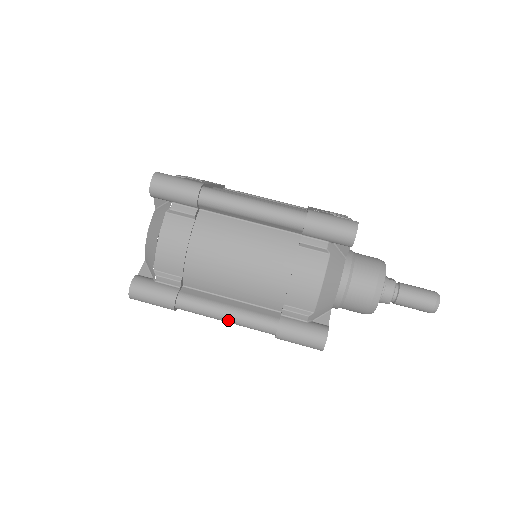
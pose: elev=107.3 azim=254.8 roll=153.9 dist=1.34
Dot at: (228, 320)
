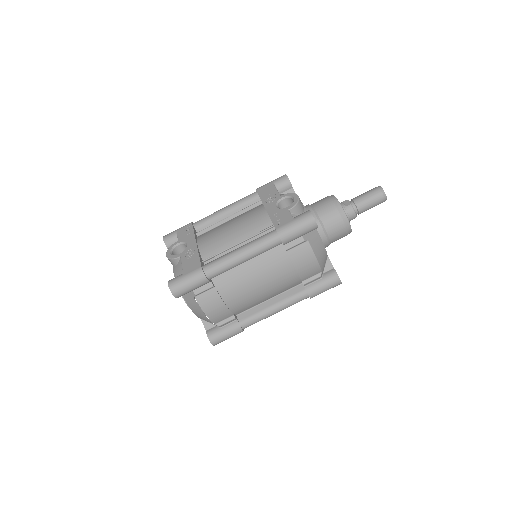
Dot at: occluded
